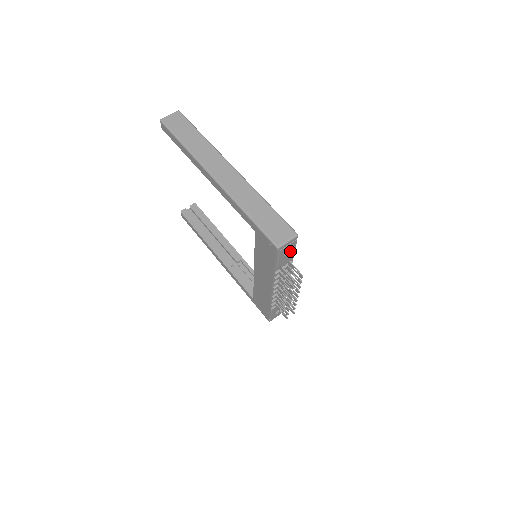
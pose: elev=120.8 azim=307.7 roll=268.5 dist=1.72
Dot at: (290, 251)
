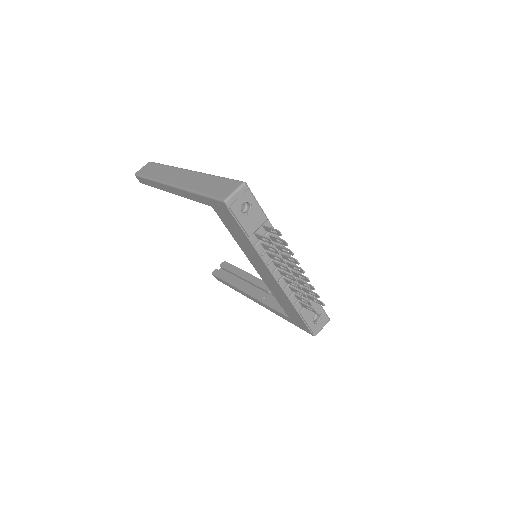
Dot at: (251, 208)
